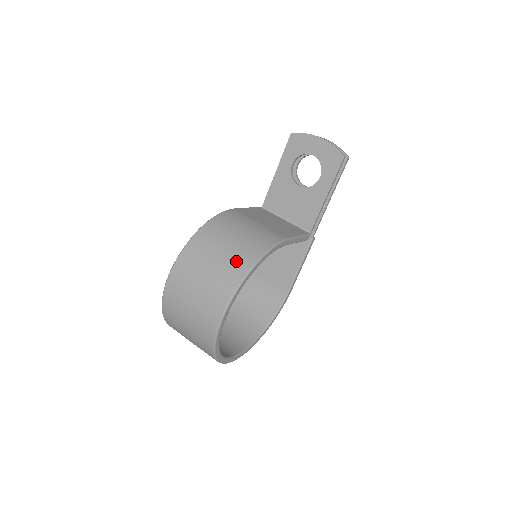
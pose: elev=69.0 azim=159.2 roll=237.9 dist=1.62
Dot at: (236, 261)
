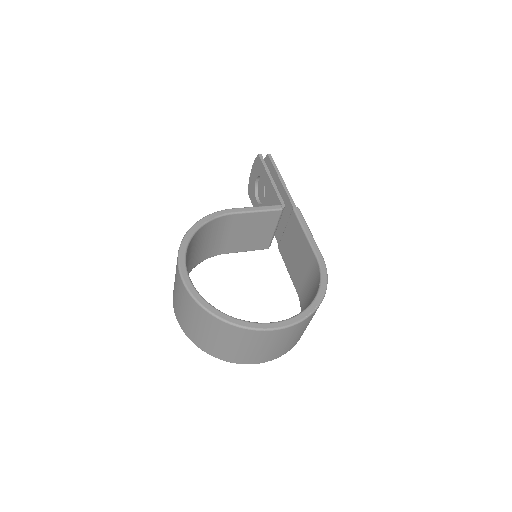
Dot at: occluded
